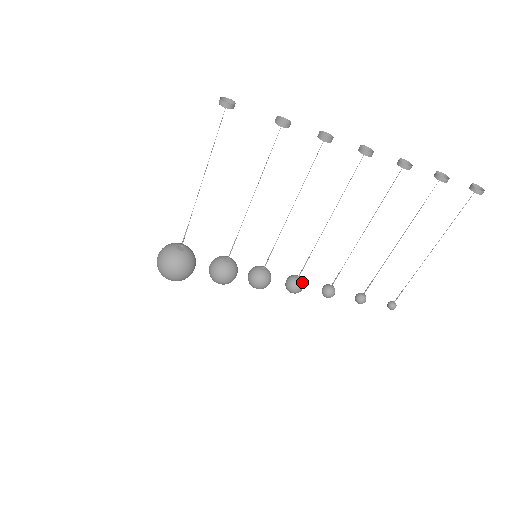
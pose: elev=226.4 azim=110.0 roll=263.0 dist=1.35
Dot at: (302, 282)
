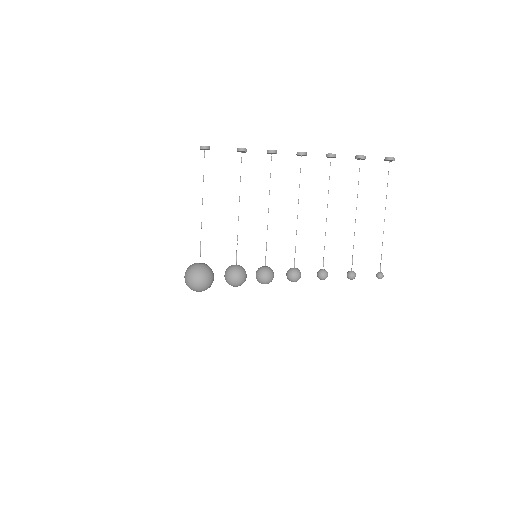
Dot at: (298, 270)
